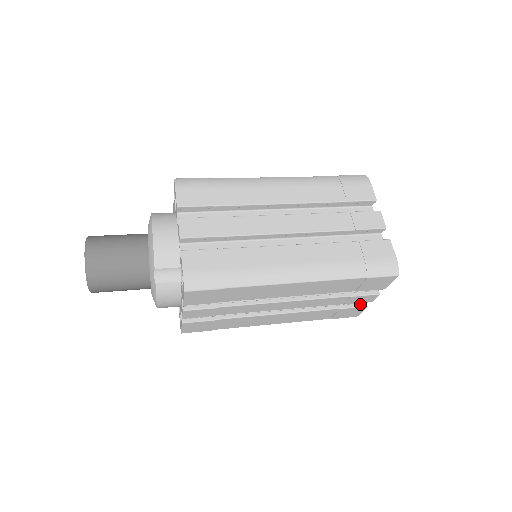
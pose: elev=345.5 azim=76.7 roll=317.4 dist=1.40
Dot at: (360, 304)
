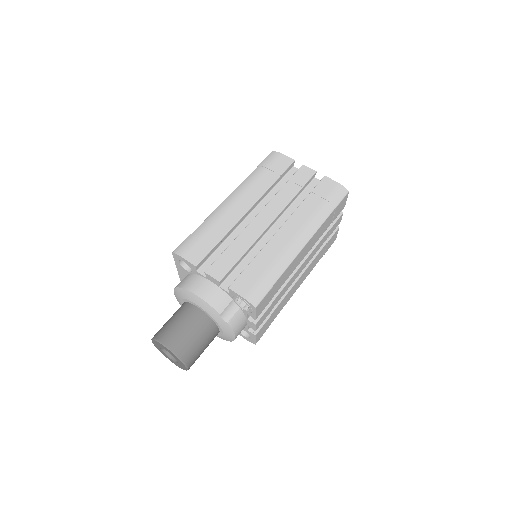
Dot at: (334, 230)
